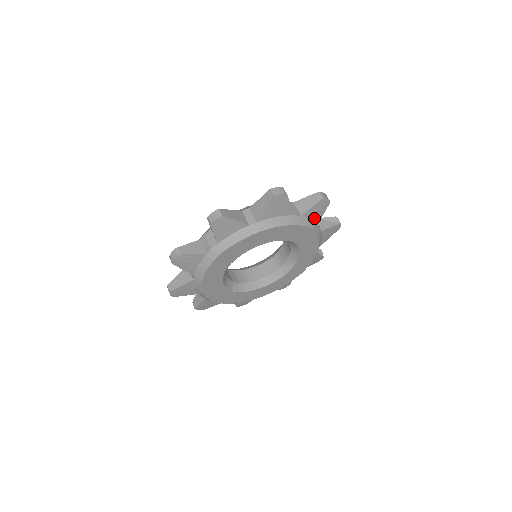
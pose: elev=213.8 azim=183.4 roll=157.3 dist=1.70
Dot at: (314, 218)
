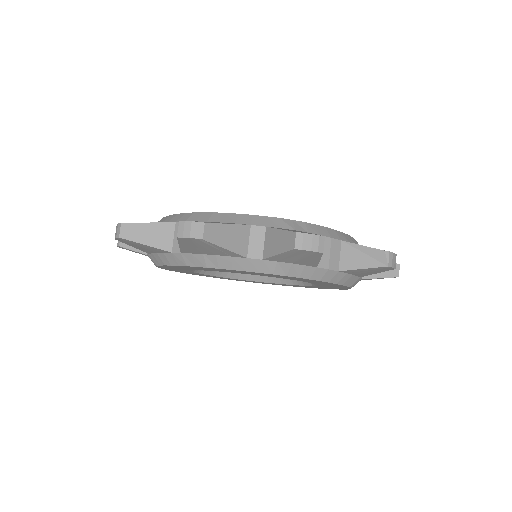
Dot at: (299, 263)
